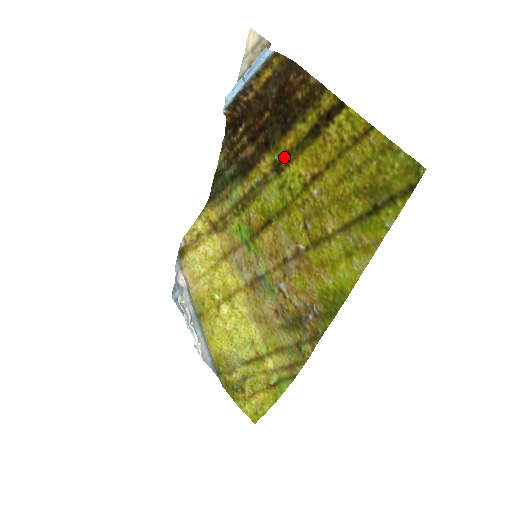
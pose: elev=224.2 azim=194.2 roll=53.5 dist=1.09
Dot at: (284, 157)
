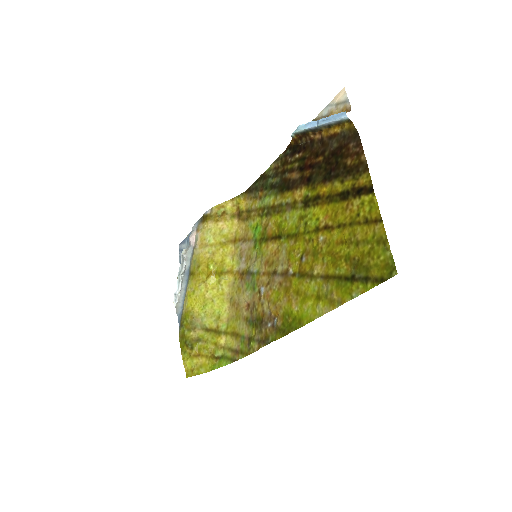
Dot at: (315, 198)
